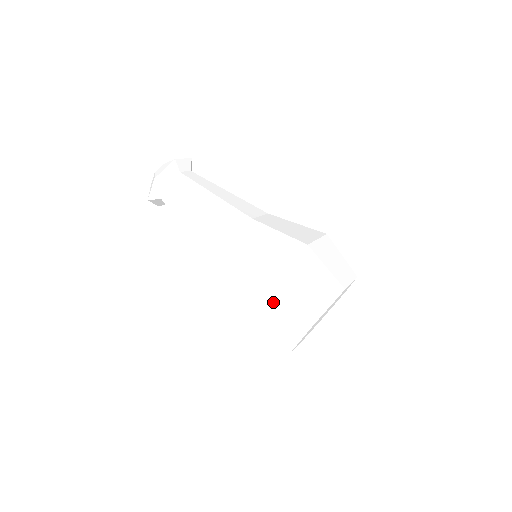
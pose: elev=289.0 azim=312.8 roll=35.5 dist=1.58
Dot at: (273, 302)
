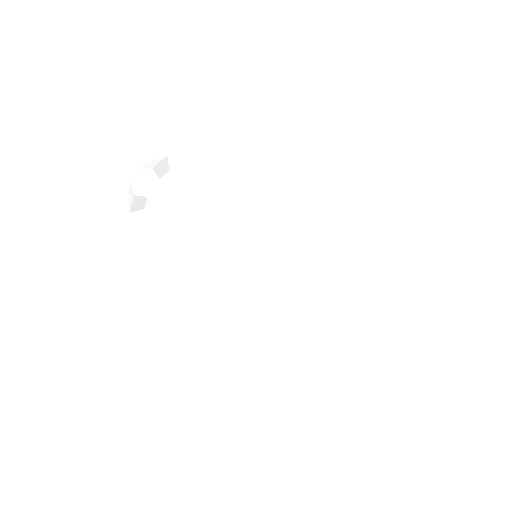
Dot at: (287, 319)
